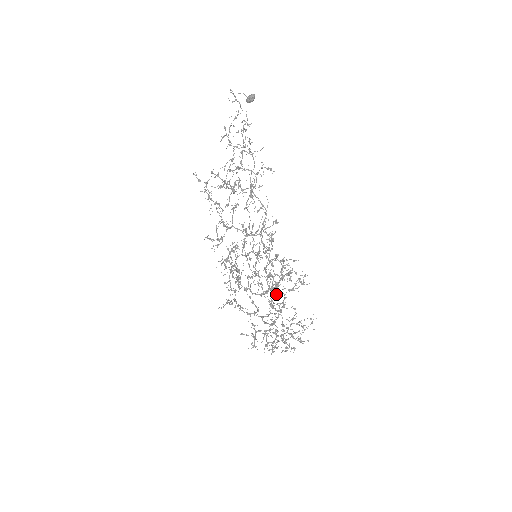
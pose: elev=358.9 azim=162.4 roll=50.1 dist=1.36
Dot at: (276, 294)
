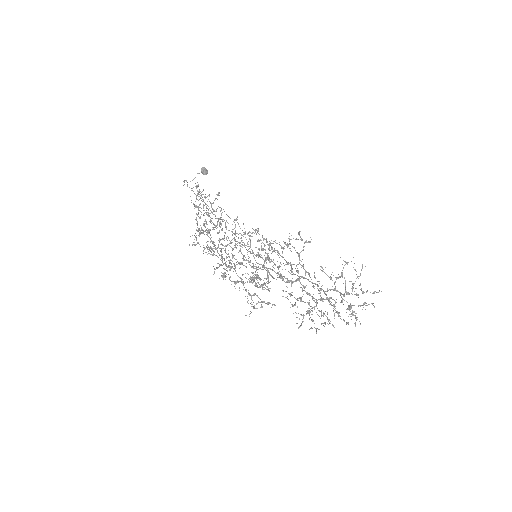
Dot at: occluded
